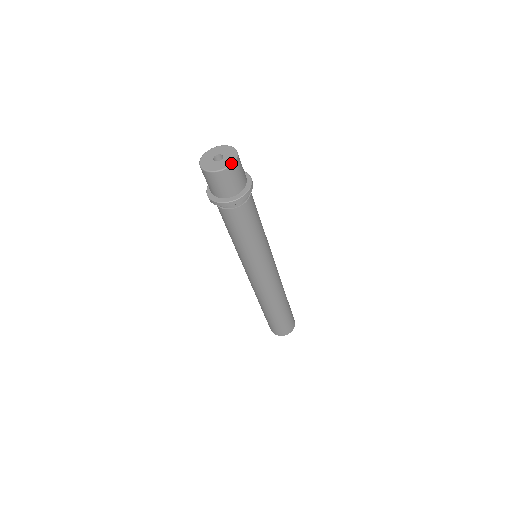
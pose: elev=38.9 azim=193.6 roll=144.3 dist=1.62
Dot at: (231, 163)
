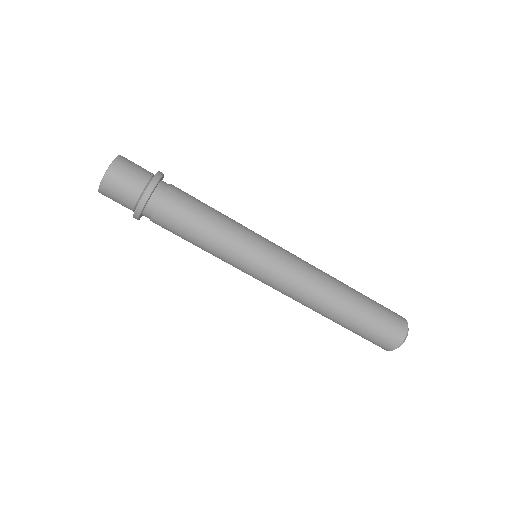
Dot at: (110, 164)
